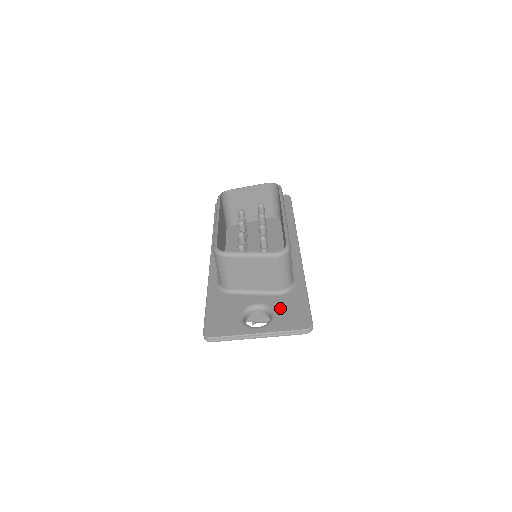
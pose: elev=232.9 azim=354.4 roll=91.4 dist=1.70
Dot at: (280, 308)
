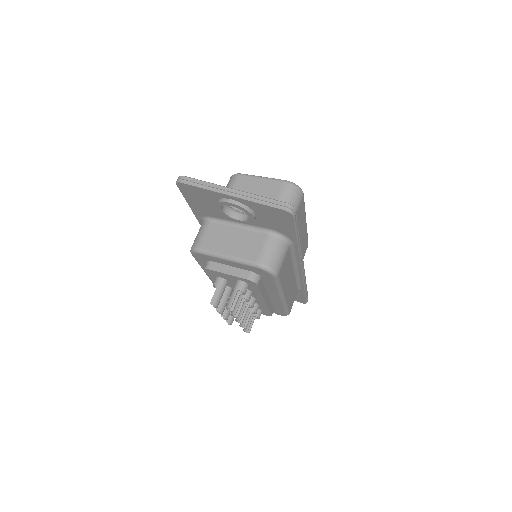
Dot at: occluded
